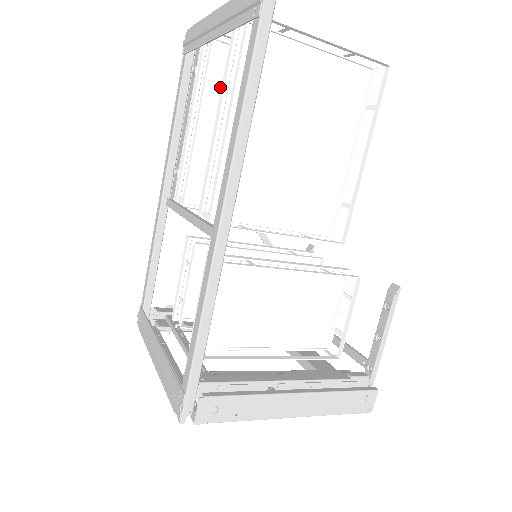
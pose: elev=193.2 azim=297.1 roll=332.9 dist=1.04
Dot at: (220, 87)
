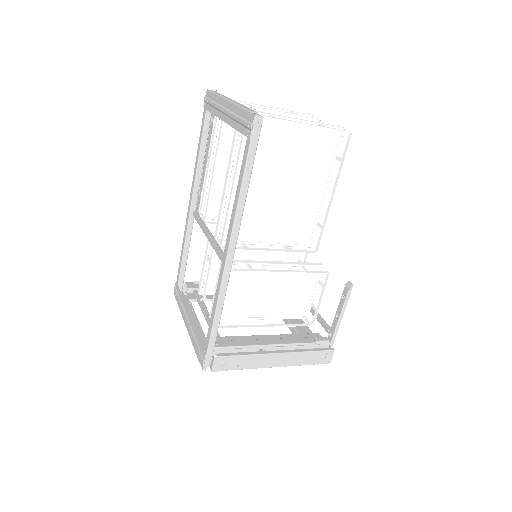
Dot at: (231, 134)
